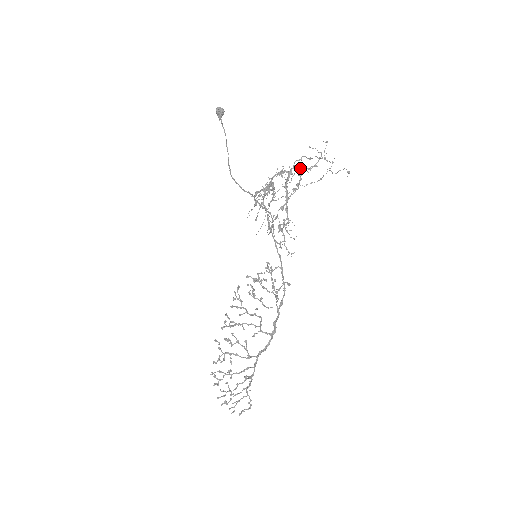
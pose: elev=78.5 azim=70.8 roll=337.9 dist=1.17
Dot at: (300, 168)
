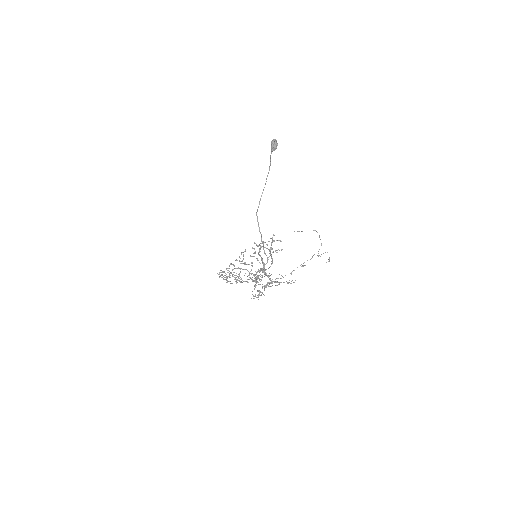
Dot at: (279, 282)
